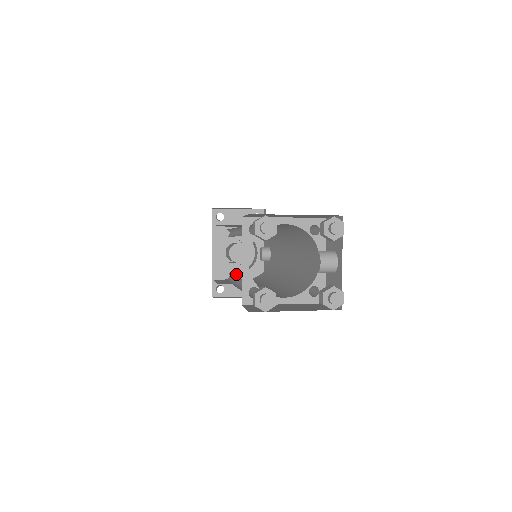
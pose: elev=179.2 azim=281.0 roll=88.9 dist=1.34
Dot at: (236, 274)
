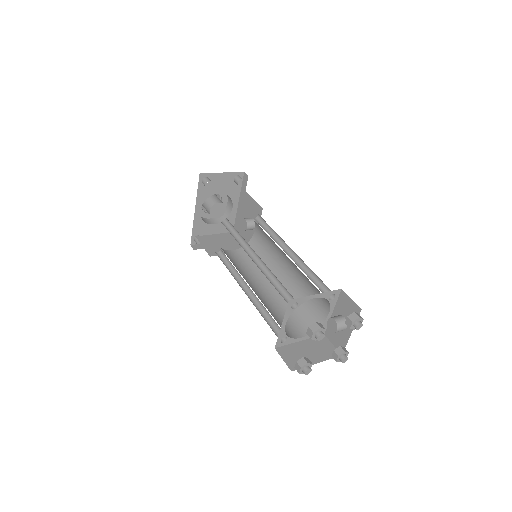
Dot at: (212, 226)
